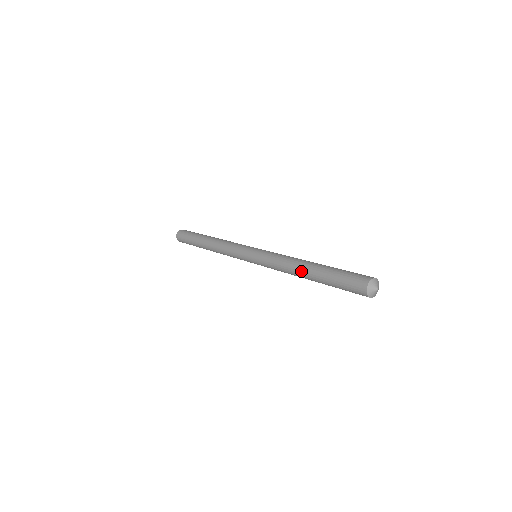
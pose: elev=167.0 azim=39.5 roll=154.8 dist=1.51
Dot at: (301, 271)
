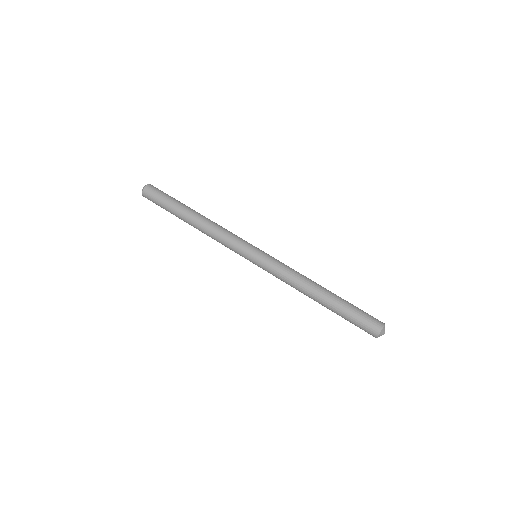
Dot at: occluded
